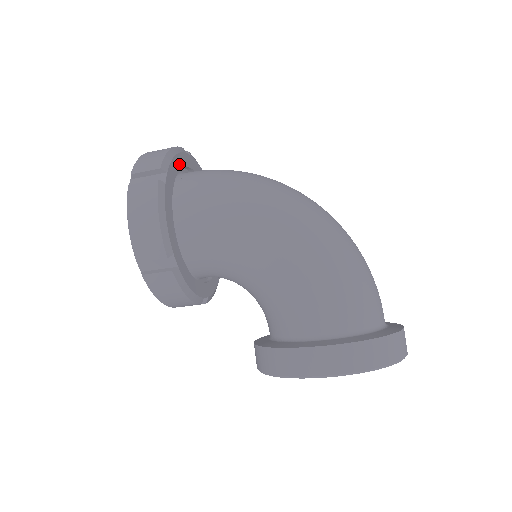
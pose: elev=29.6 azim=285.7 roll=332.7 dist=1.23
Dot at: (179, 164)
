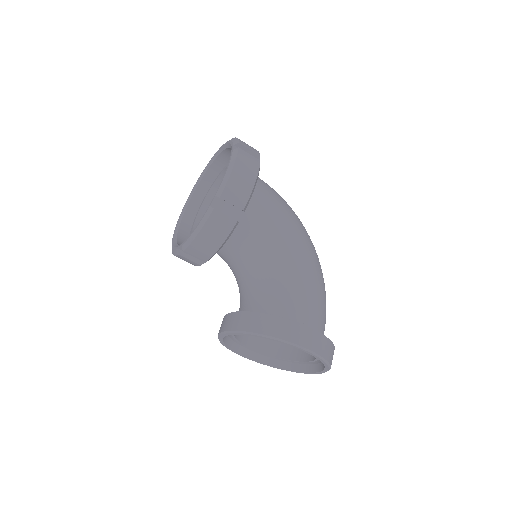
Dot at: occluded
